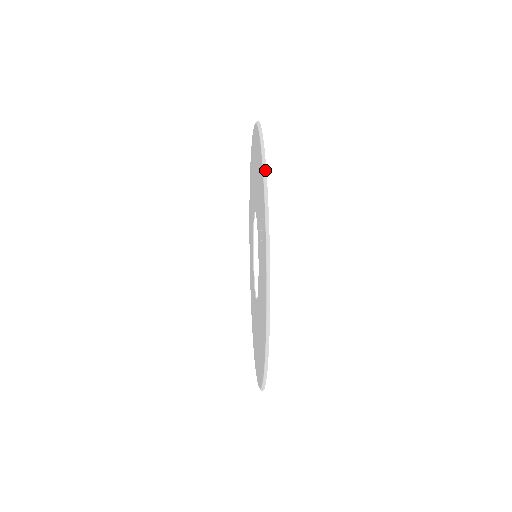
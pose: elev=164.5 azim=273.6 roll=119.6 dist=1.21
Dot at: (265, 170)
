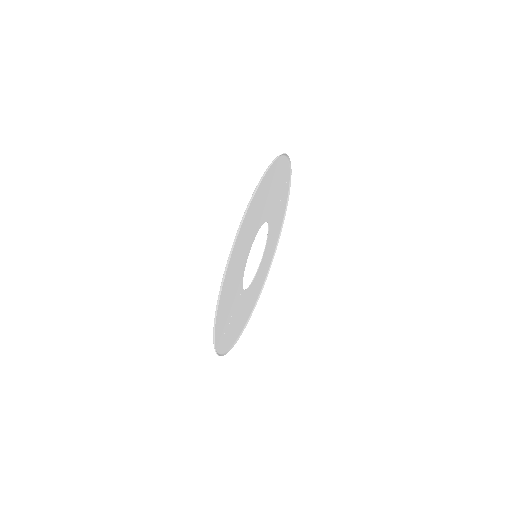
Dot at: (214, 344)
